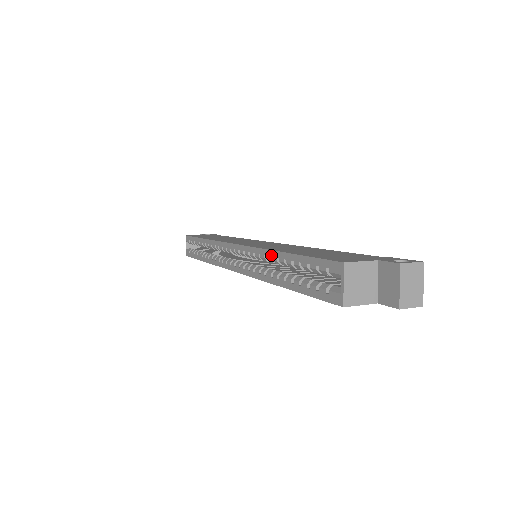
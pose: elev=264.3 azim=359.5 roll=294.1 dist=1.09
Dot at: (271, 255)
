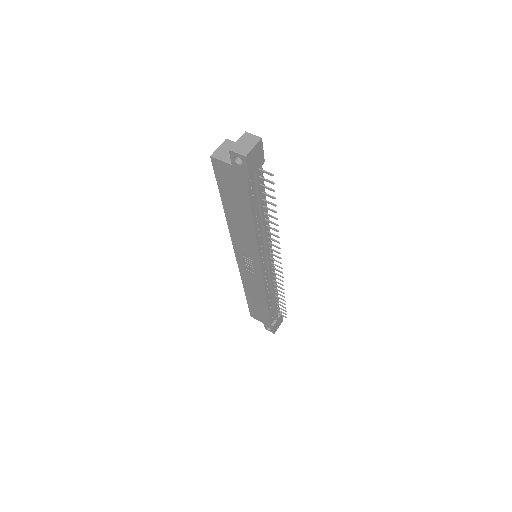
Dot at: occluded
